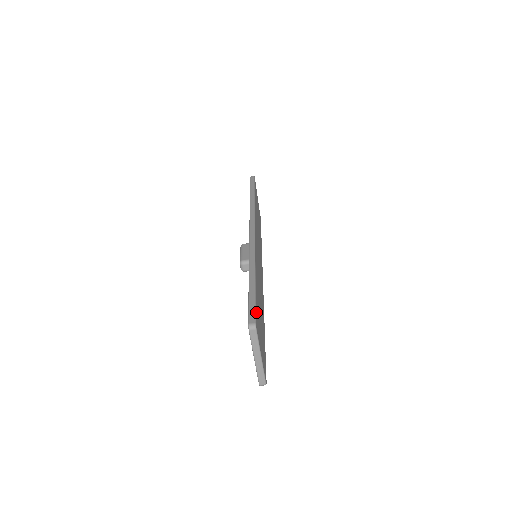
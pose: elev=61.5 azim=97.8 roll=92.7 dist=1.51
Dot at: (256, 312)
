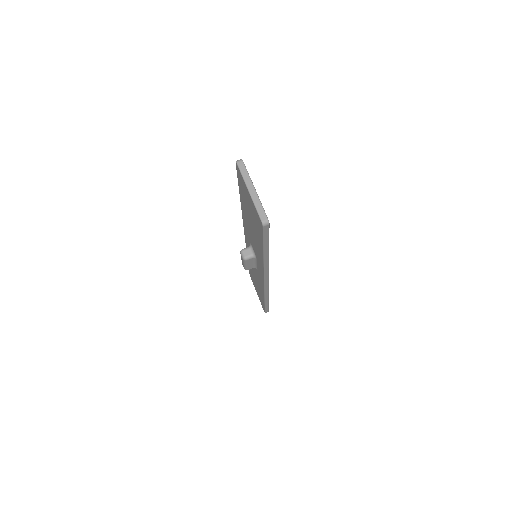
Dot at: occluded
